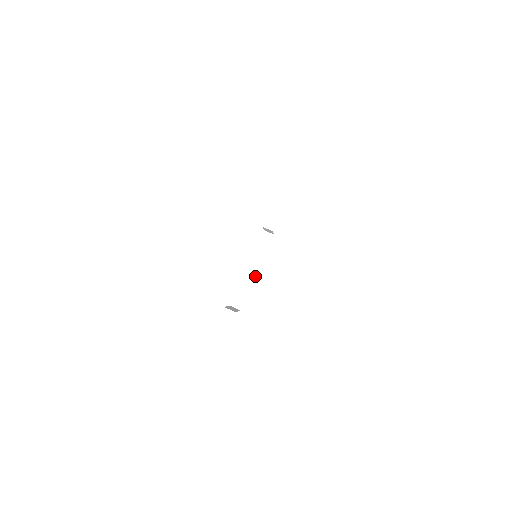
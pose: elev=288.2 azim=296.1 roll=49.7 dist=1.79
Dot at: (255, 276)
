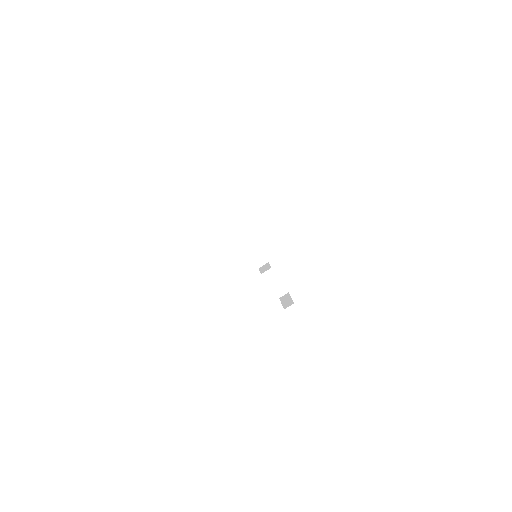
Dot at: occluded
